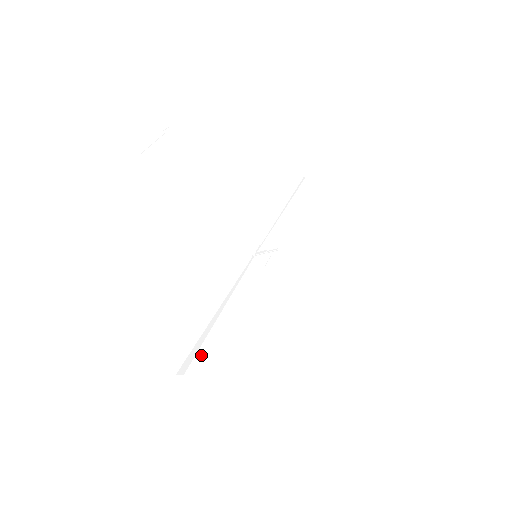
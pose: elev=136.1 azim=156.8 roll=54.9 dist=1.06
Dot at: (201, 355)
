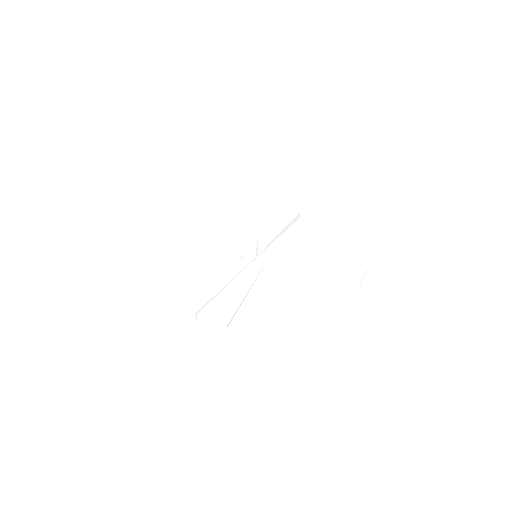
Dot at: (210, 305)
